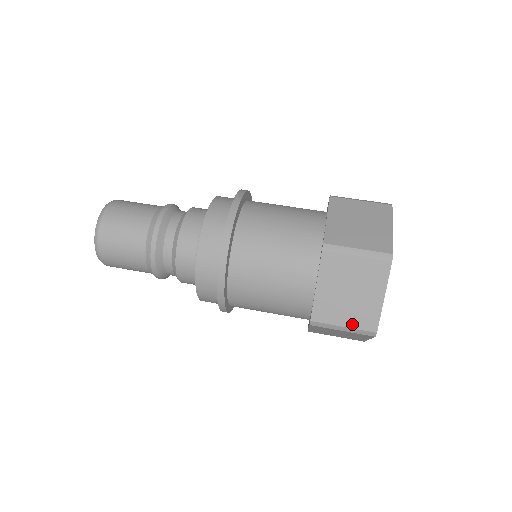
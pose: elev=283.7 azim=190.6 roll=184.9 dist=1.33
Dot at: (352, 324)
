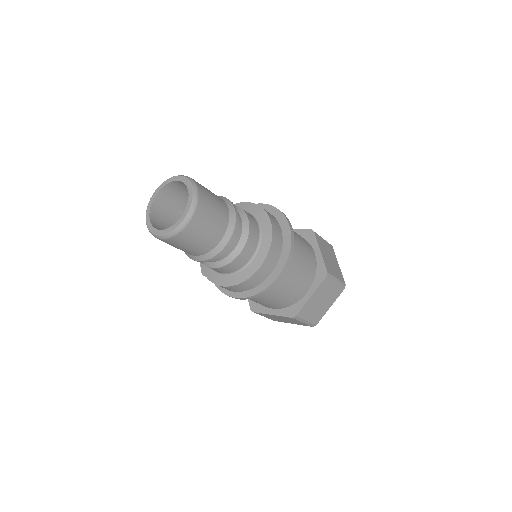
Dot at: (311, 320)
